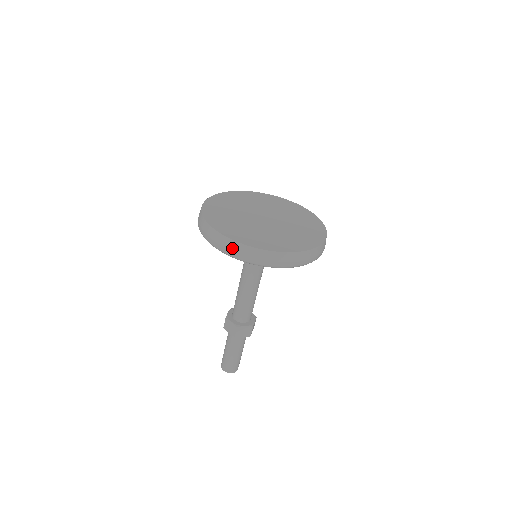
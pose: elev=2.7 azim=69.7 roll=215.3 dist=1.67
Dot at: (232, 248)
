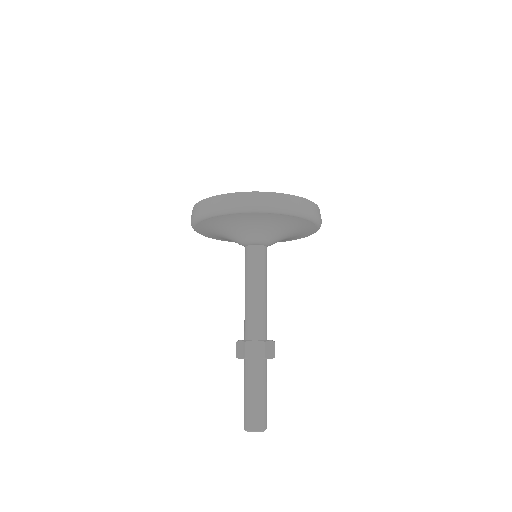
Dot at: (205, 206)
